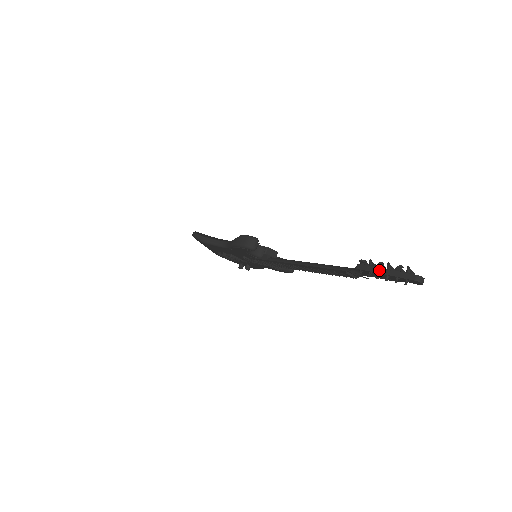
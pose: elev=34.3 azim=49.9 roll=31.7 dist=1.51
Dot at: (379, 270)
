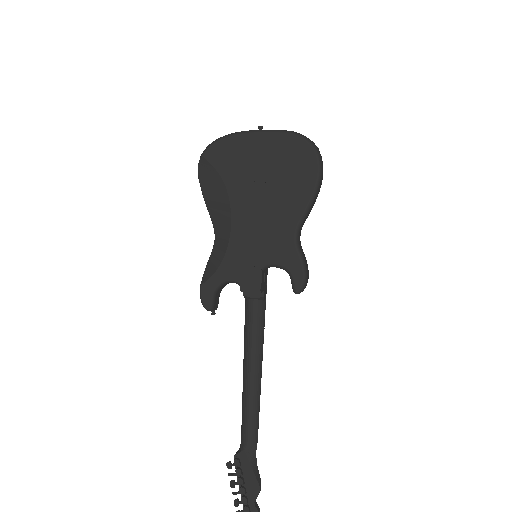
Dot at: (238, 479)
